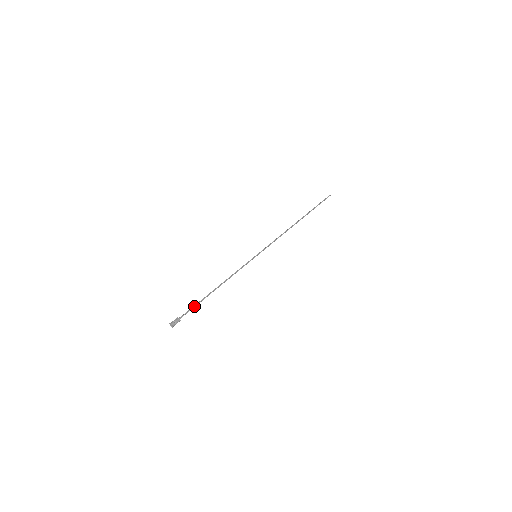
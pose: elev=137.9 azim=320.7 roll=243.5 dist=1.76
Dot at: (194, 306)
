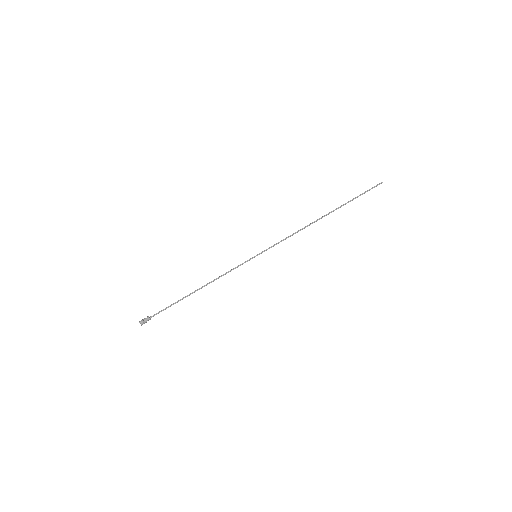
Dot at: occluded
